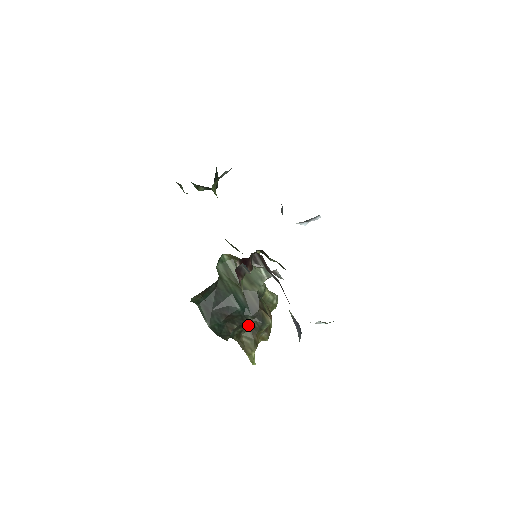
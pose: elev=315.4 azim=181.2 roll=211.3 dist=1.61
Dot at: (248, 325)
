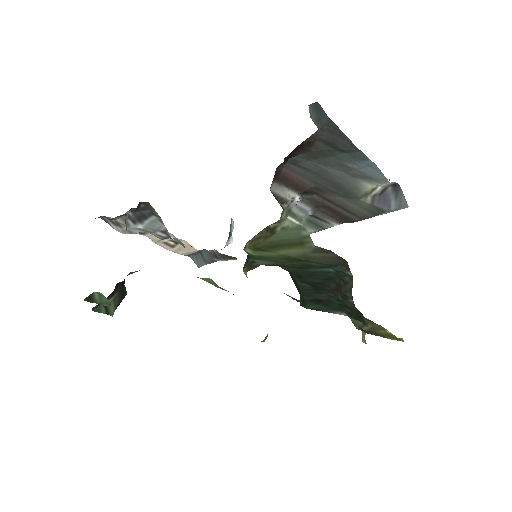
Dot at: occluded
